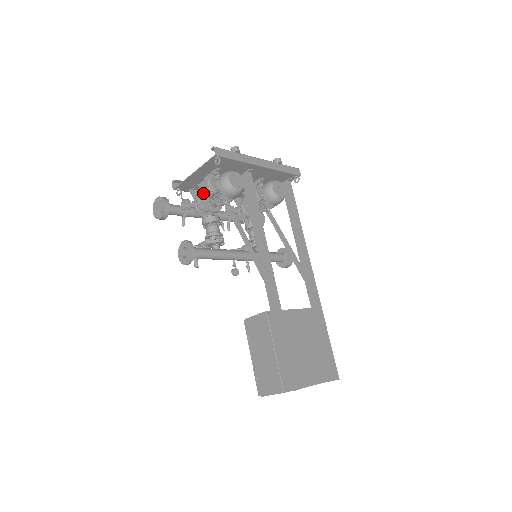
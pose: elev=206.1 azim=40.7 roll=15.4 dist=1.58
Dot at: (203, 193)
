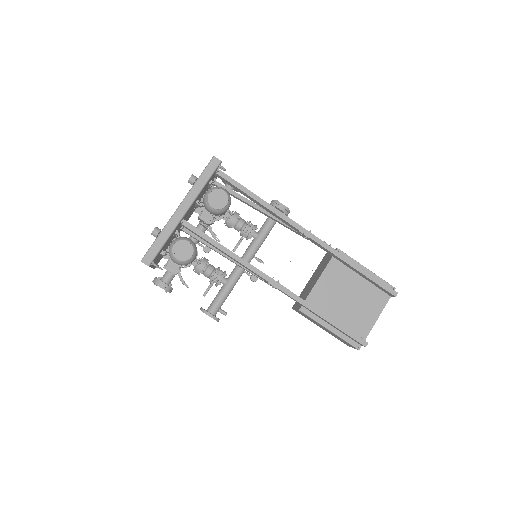
Dot at: occluded
